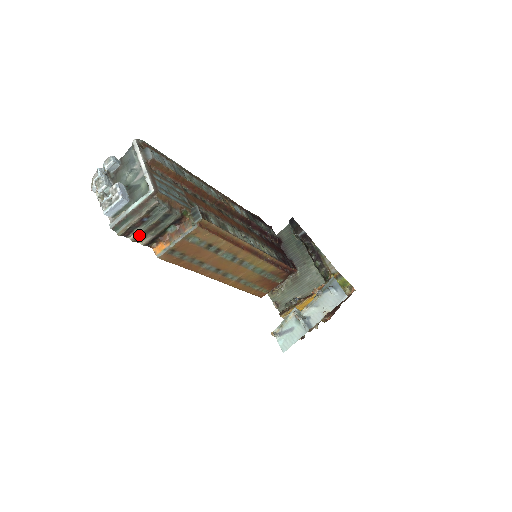
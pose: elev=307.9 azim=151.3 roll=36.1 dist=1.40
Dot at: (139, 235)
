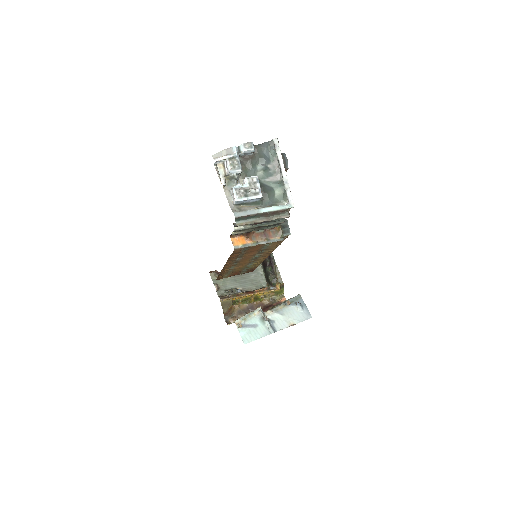
Dot at: (244, 229)
